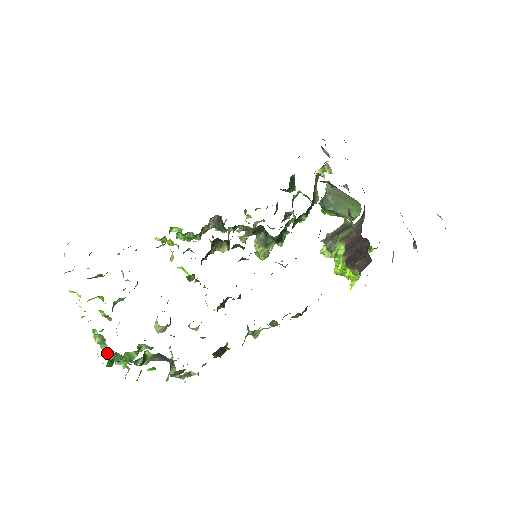
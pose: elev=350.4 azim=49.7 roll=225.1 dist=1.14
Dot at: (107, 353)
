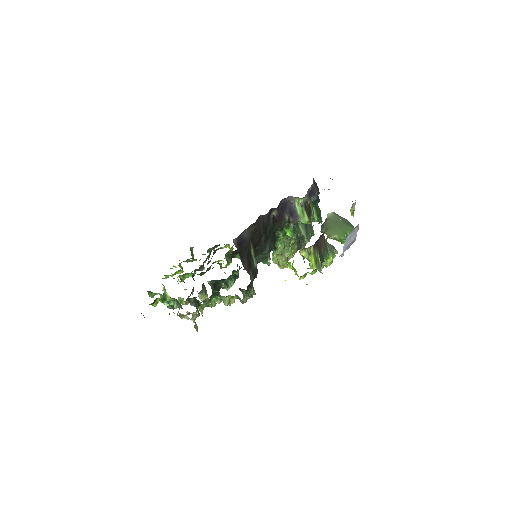
Dot at: (160, 295)
